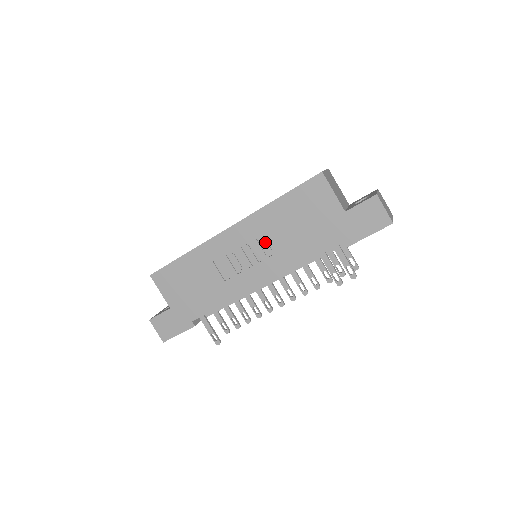
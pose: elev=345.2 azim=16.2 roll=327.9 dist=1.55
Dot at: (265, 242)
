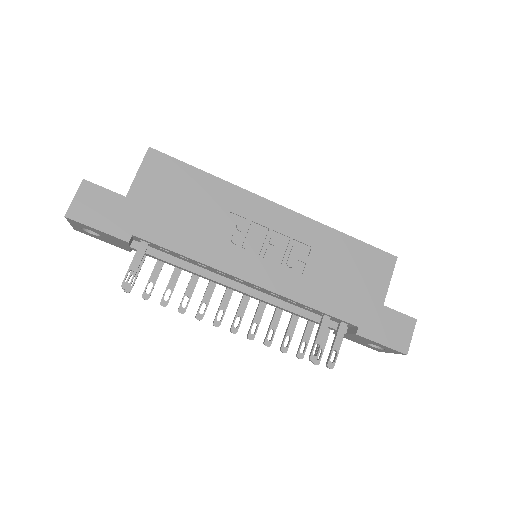
Dot at: (297, 252)
